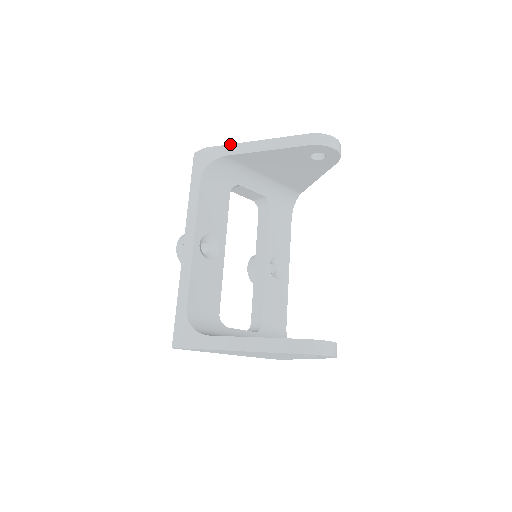
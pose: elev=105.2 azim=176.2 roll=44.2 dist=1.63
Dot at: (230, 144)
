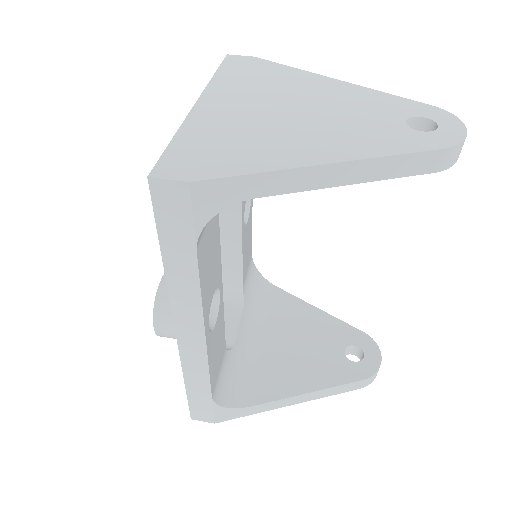
Dot at: (262, 173)
